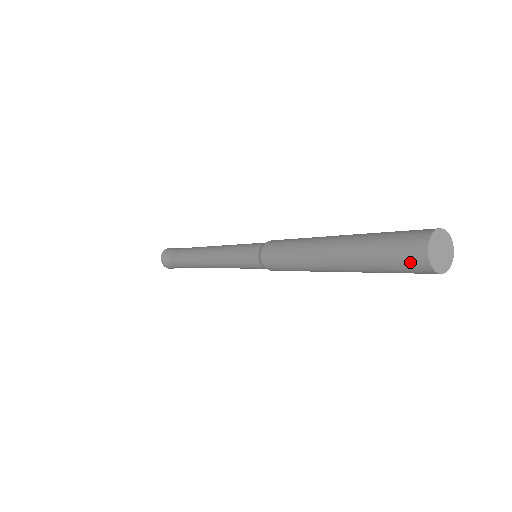
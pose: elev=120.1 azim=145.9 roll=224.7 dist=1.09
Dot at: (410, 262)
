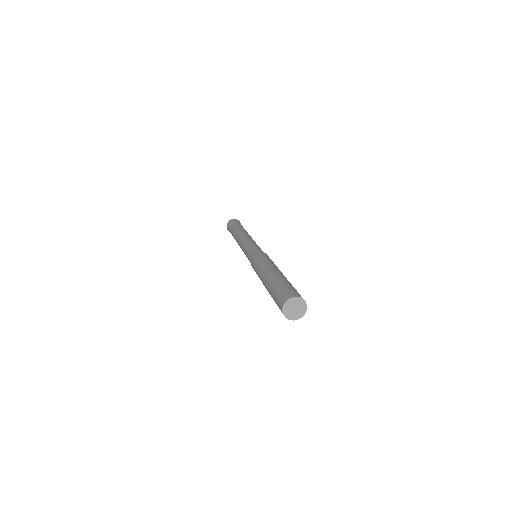
Dot at: occluded
